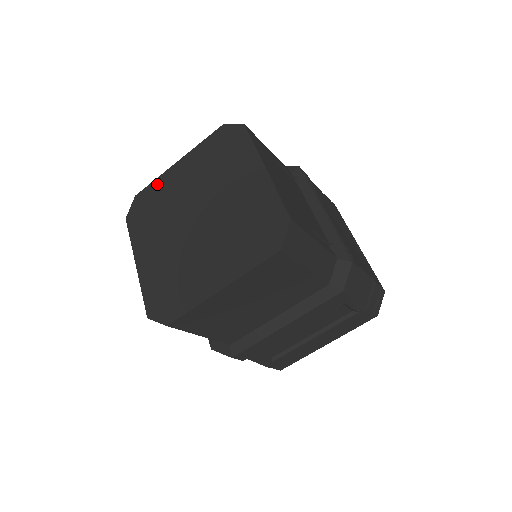
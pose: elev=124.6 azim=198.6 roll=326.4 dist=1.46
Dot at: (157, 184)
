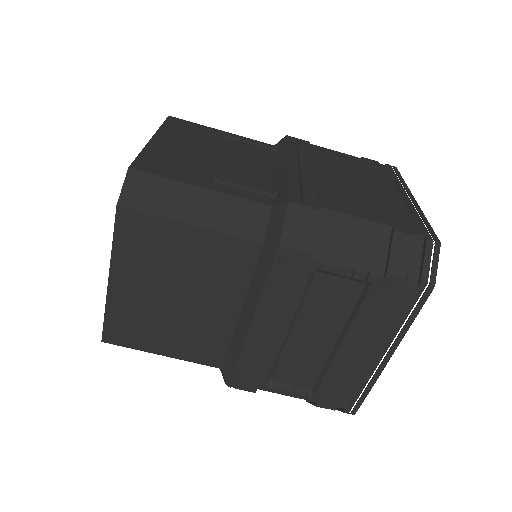
Dot at: occluded
